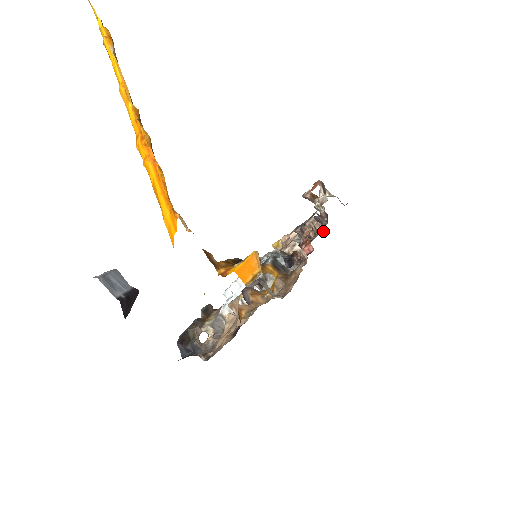
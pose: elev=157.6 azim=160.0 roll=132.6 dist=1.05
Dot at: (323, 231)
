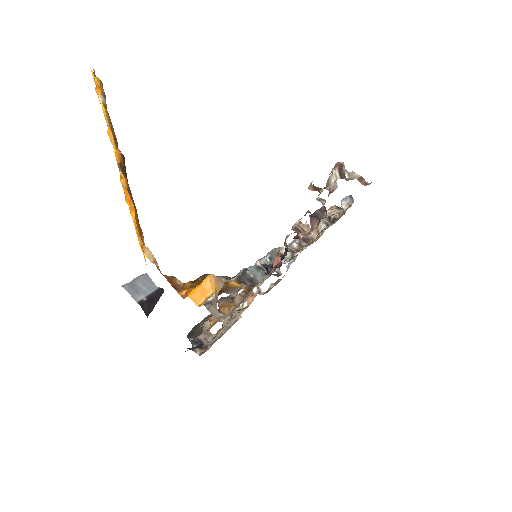
Dot at: (309, 233)
